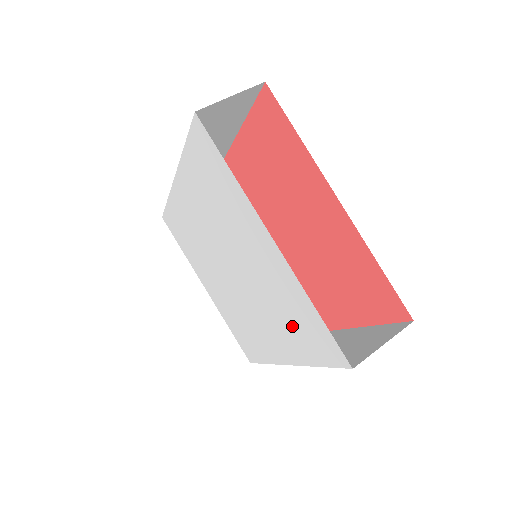
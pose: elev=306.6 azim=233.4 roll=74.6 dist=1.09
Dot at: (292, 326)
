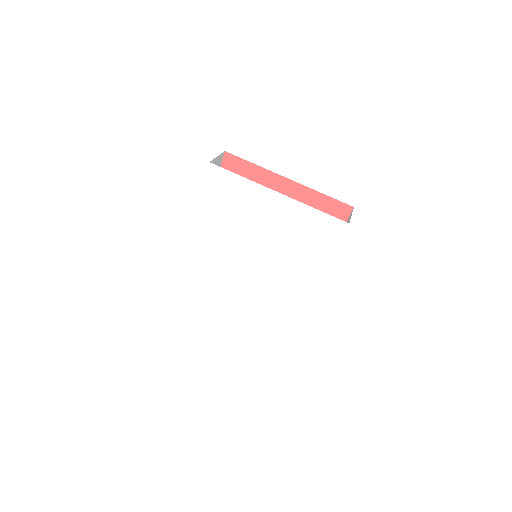
Dot at: (307, 247)
